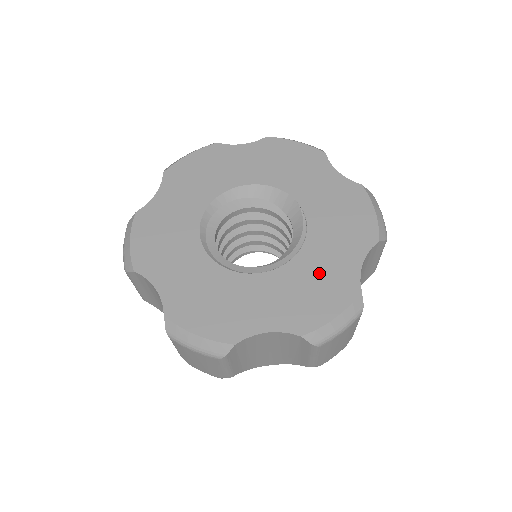
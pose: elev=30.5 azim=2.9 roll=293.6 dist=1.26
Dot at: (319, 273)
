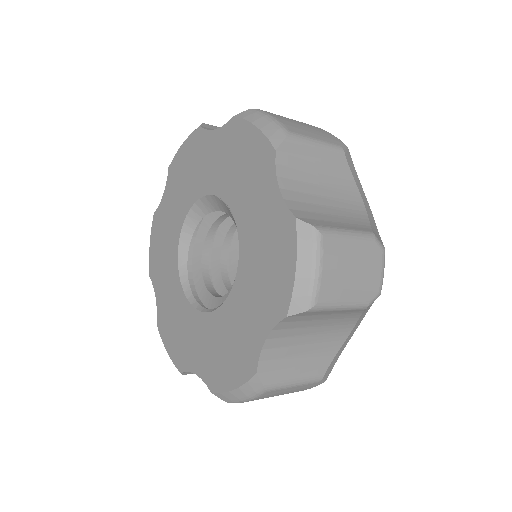
Dot at: (260, 240)
